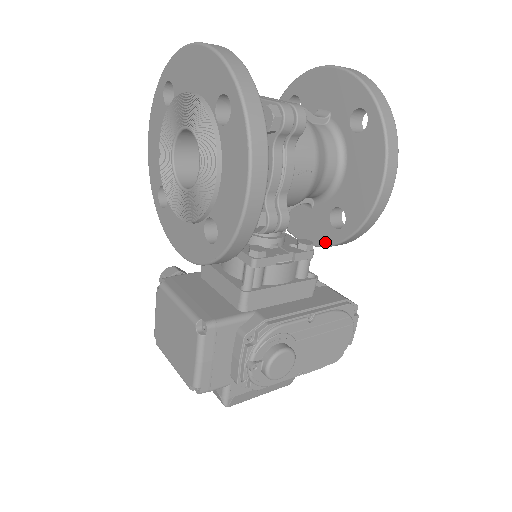
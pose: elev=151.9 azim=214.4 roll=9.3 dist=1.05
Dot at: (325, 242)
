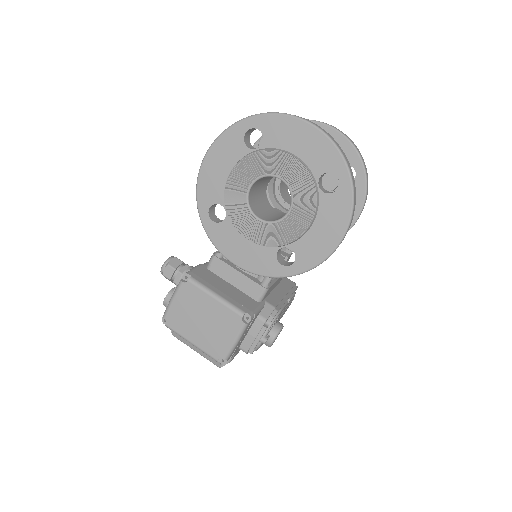
Dot at: occluded
